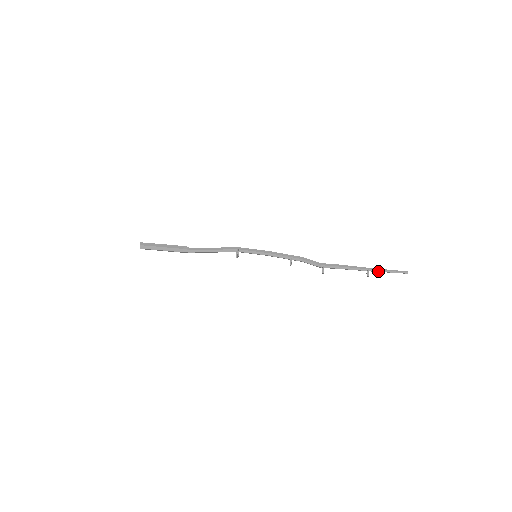
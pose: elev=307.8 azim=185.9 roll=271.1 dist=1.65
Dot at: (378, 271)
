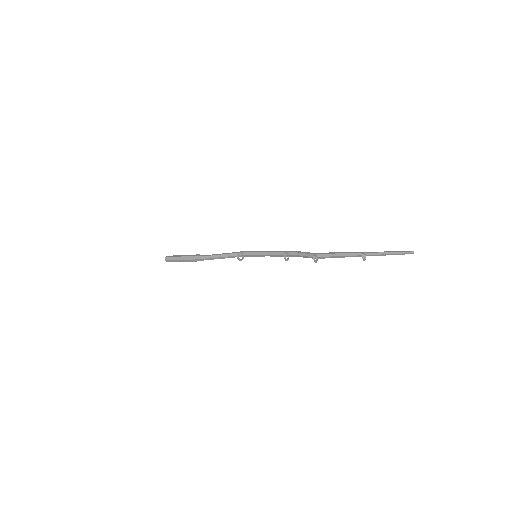
Dot at: (377, 254)
